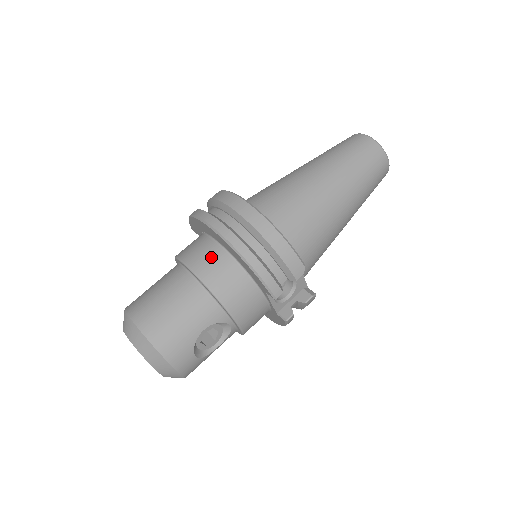
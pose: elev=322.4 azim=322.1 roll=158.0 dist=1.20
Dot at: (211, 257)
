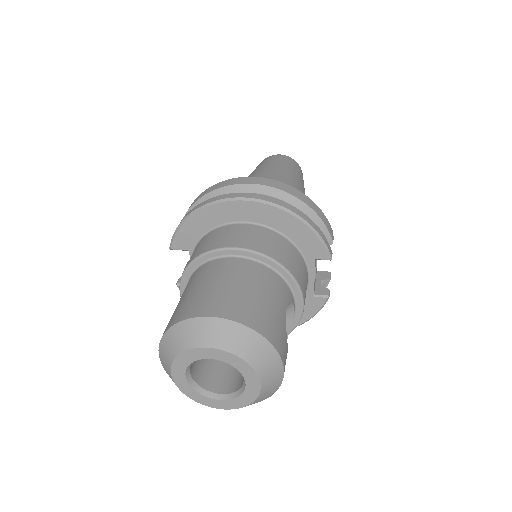
Dot at: (254, 234)
